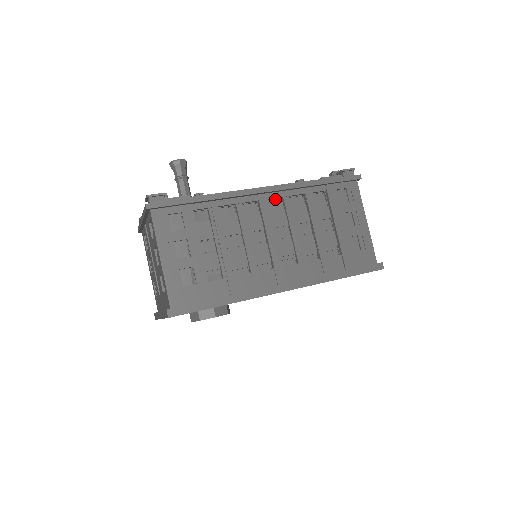
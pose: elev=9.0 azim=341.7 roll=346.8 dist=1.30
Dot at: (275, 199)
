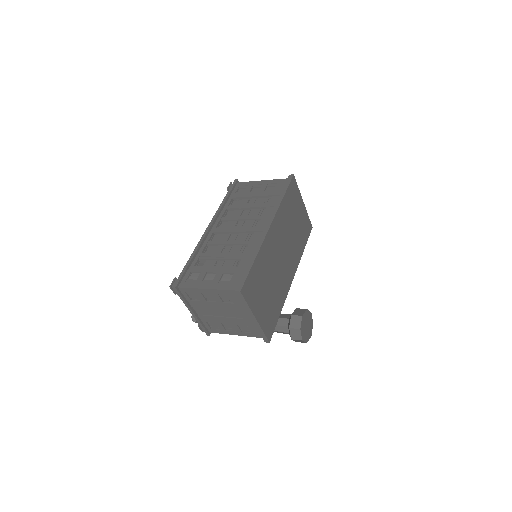
Dot at: (219, 225)
